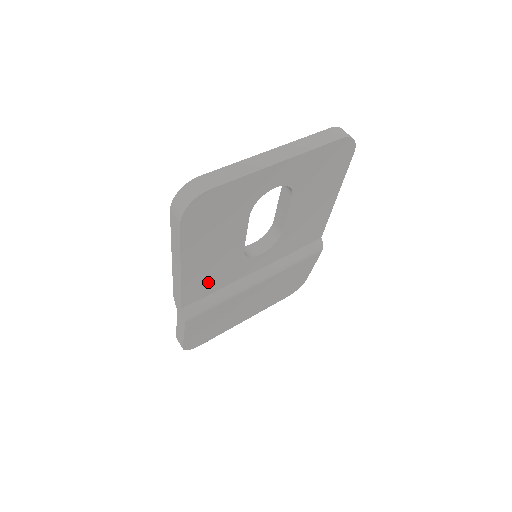
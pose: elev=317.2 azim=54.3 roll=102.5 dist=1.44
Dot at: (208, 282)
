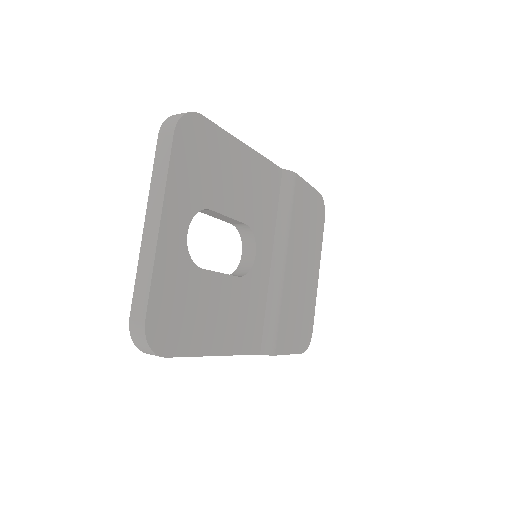
Dot at: (249, 322)
